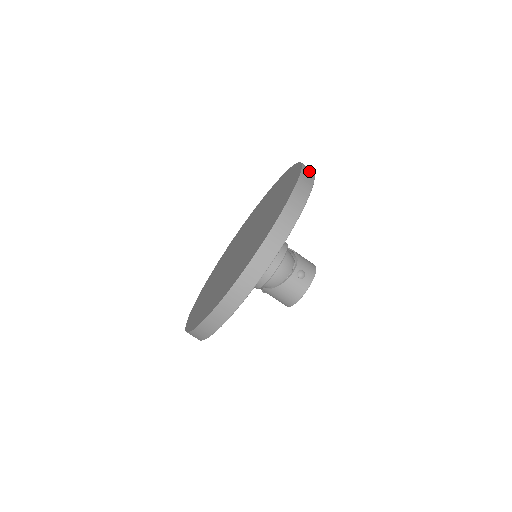
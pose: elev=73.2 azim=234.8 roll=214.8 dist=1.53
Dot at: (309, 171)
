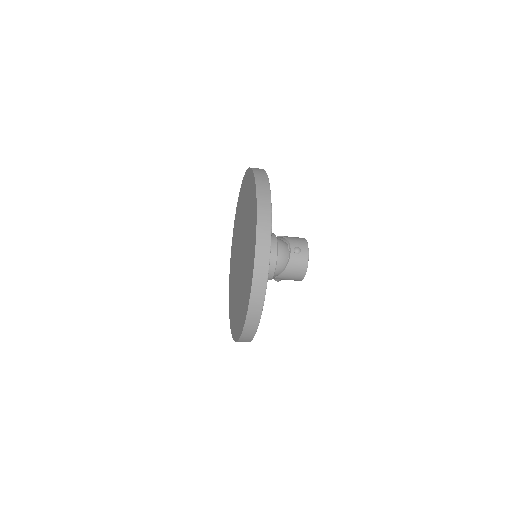
Dot at: (260, 171)
